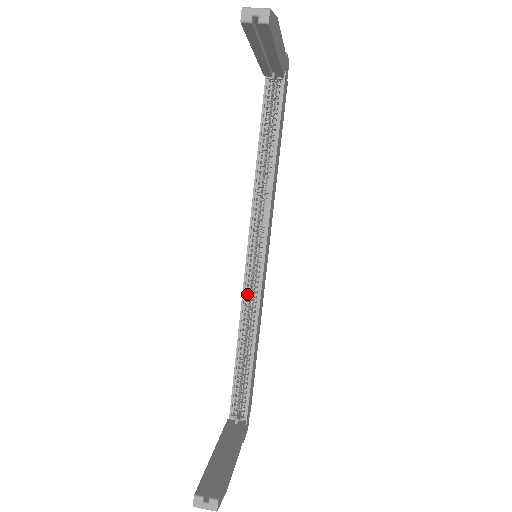
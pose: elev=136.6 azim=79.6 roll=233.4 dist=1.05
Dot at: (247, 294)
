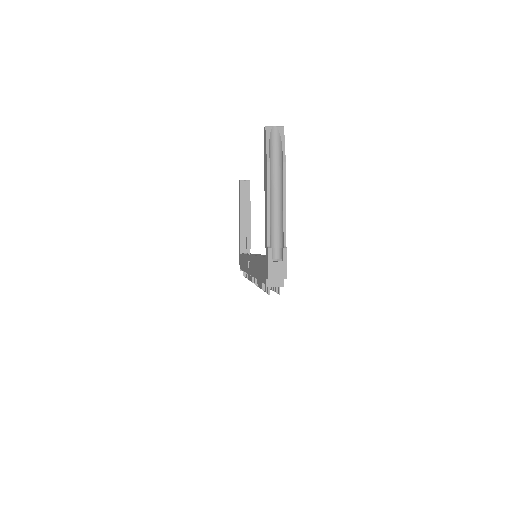
Dot at: occluded
